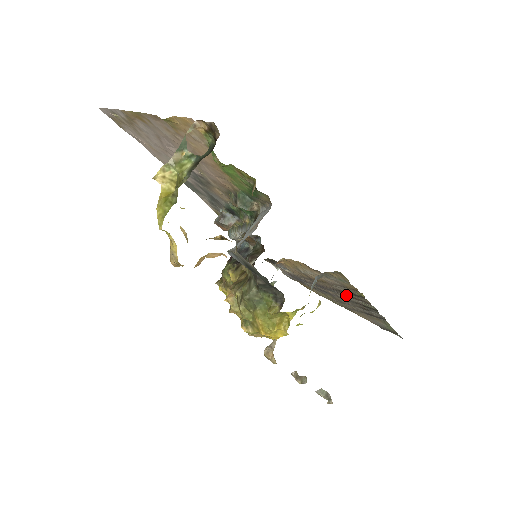
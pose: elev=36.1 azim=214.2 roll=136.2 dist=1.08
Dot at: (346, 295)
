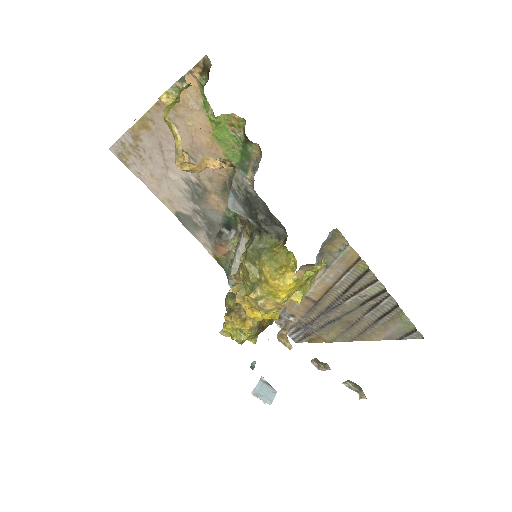
Dot at: (352, 294)
